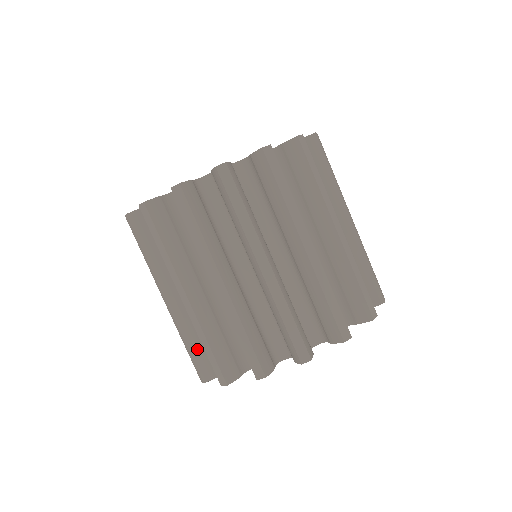
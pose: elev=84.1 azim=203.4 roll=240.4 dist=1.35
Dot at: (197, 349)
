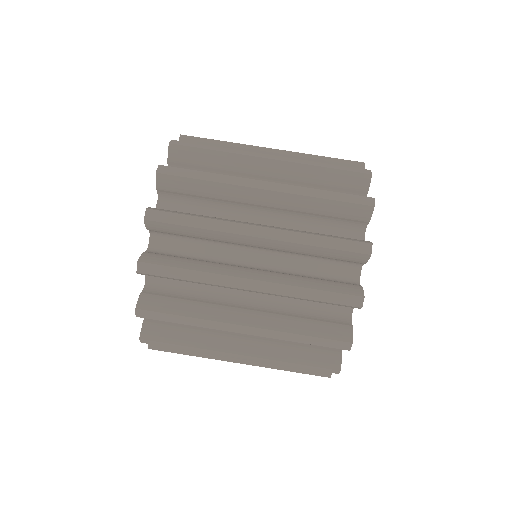
Dot at: occluded
